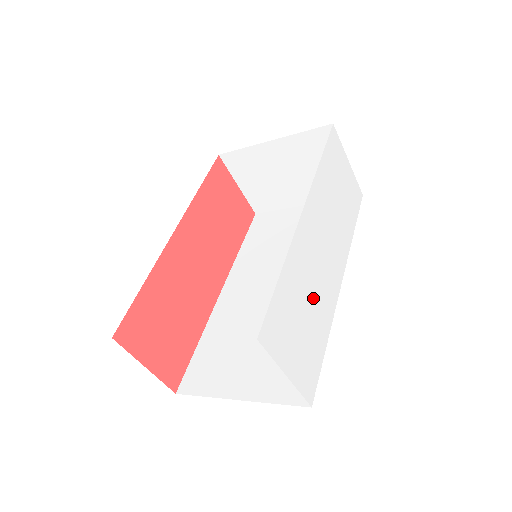
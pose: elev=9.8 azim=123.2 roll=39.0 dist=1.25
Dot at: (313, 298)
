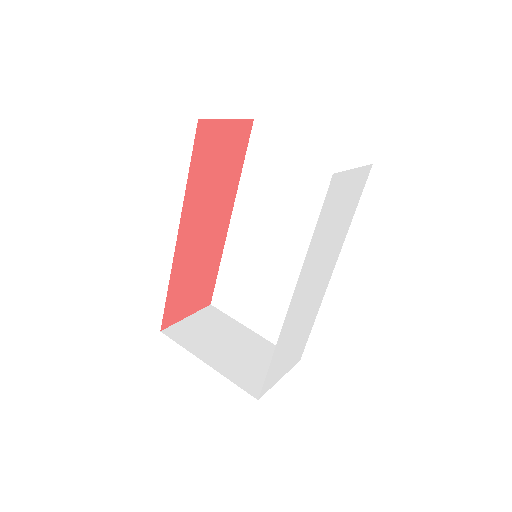
Dot at: (301, 325)
